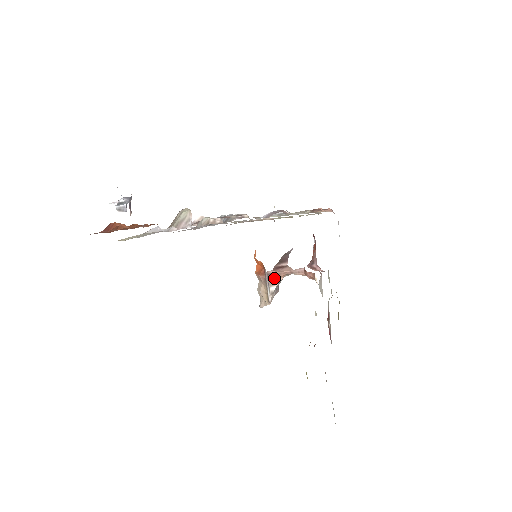
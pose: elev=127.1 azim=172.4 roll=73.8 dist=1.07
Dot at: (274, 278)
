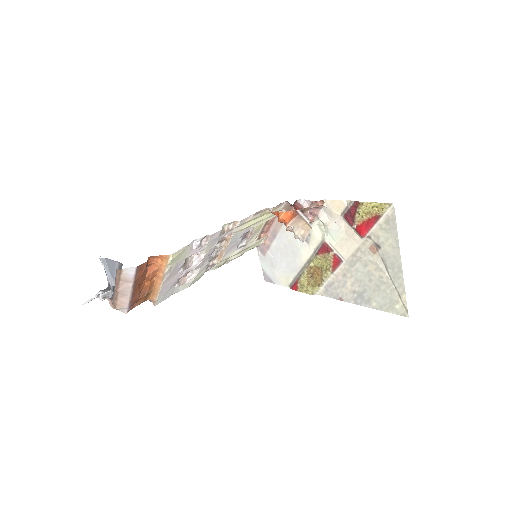
Dot at: (305, 212)
